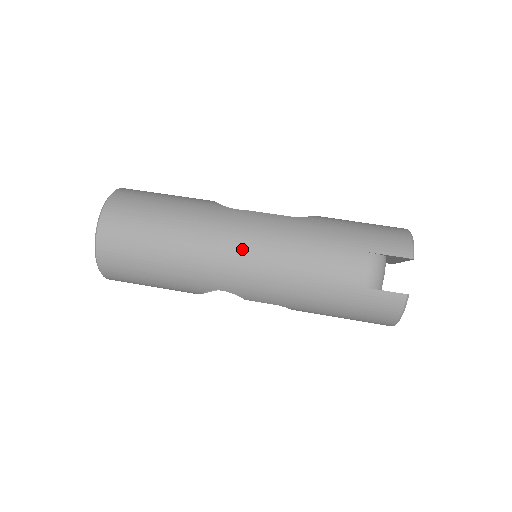
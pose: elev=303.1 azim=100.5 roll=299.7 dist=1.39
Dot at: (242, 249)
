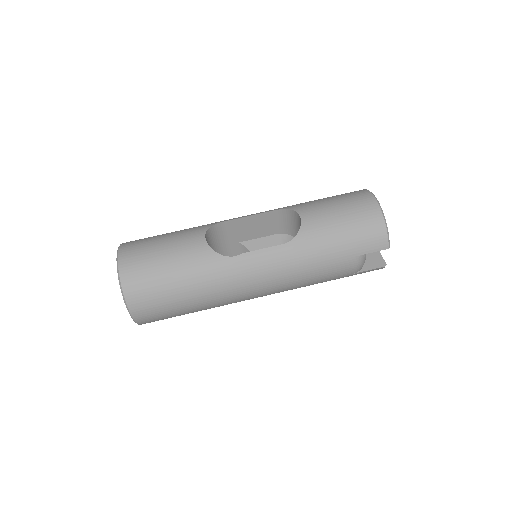
Dot at: (257, 289)
